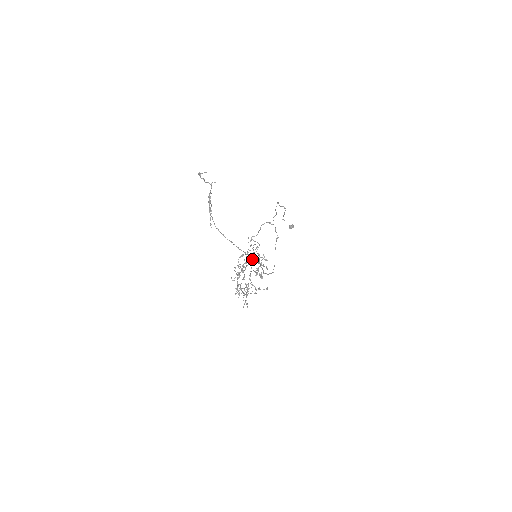
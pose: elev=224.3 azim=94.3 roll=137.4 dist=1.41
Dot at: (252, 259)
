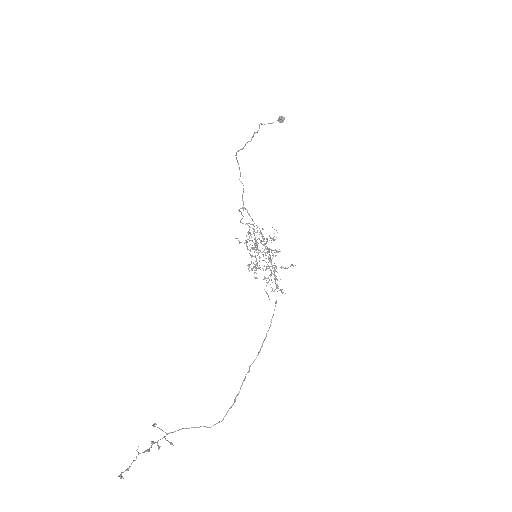
Dot at: (257, 248)
